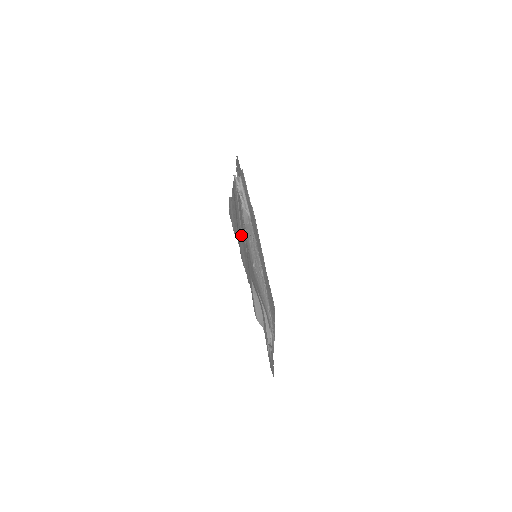
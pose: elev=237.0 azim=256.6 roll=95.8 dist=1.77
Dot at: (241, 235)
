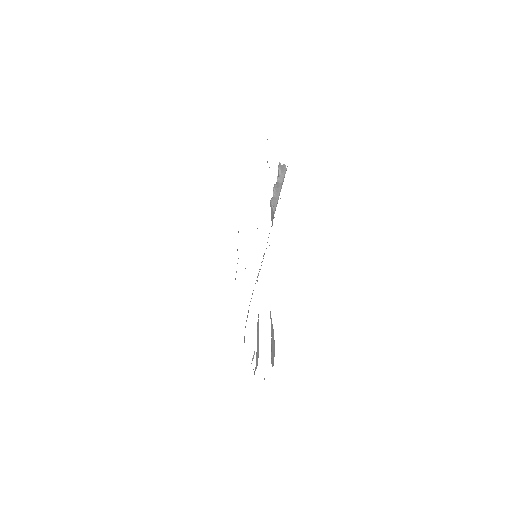
Dot at: occluded
